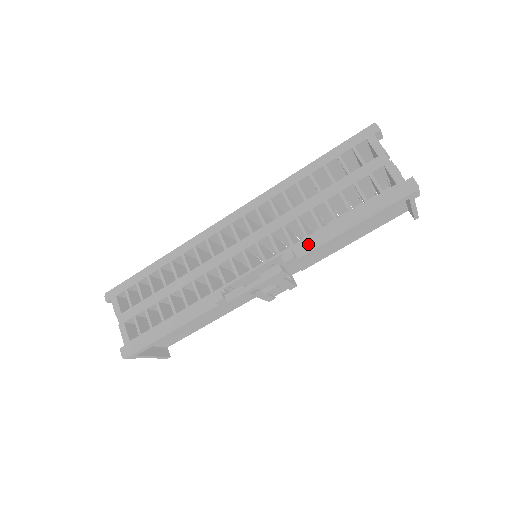
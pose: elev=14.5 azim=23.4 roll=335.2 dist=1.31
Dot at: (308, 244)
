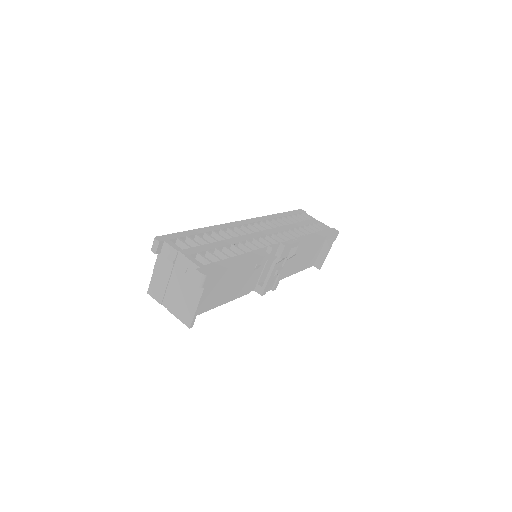
Dot at: occluded
